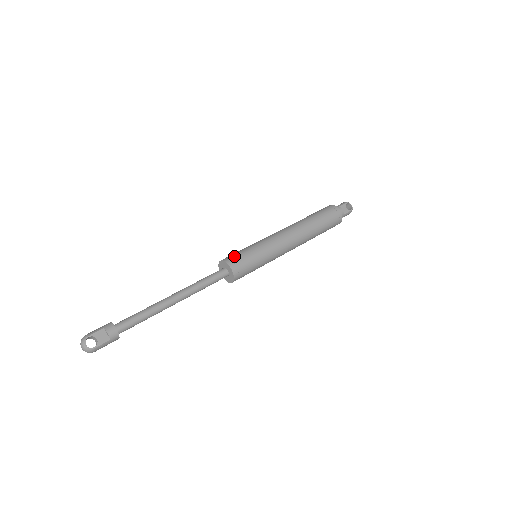
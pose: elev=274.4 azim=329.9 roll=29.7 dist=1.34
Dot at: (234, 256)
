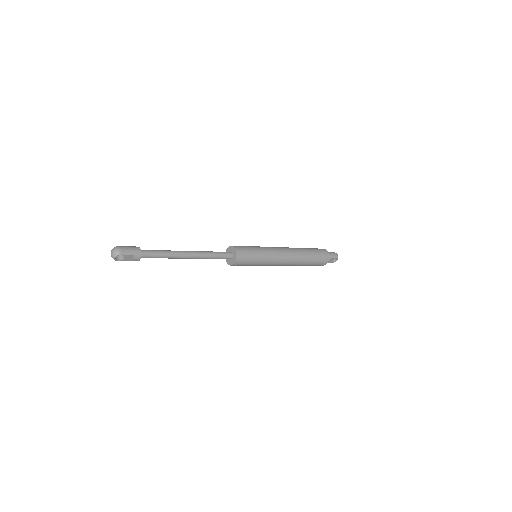
Dot at: (245, 256)
